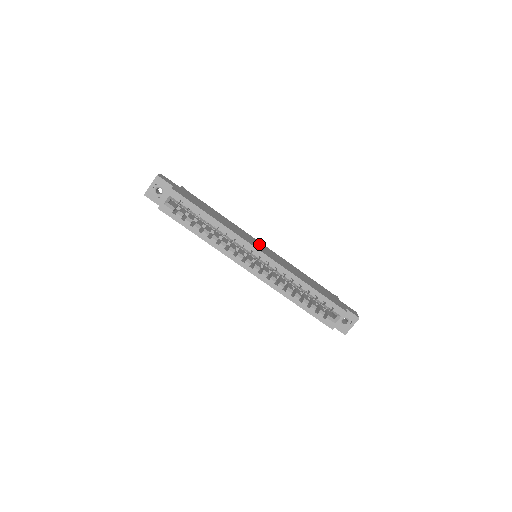
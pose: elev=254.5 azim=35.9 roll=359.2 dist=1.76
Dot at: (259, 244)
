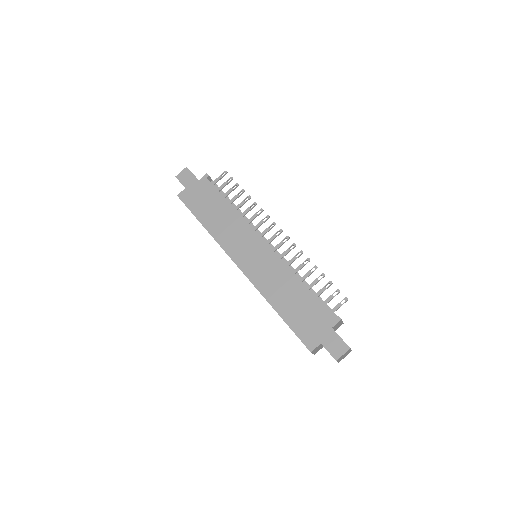
Dot at: (253, 247)
